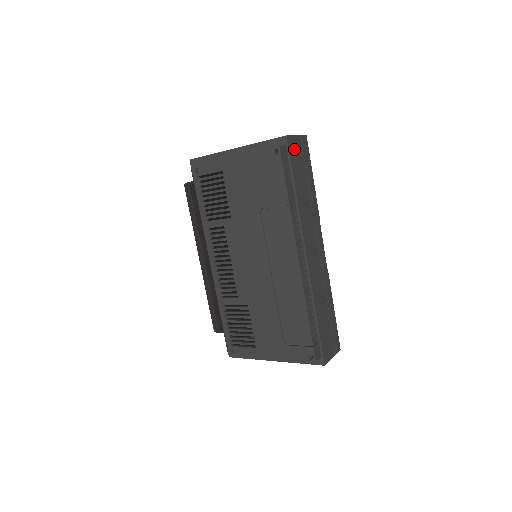
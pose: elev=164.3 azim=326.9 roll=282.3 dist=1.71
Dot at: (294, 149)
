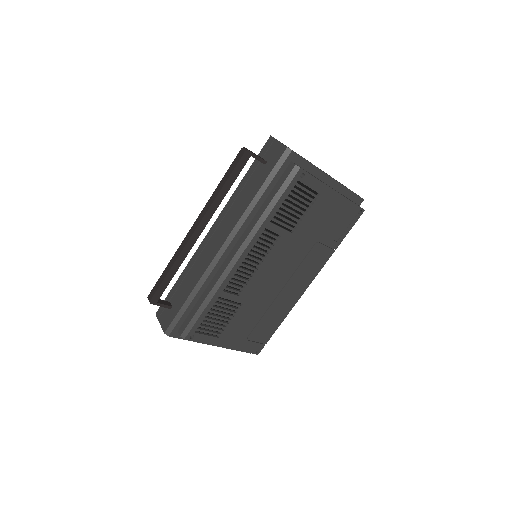
Dot at: occluded
